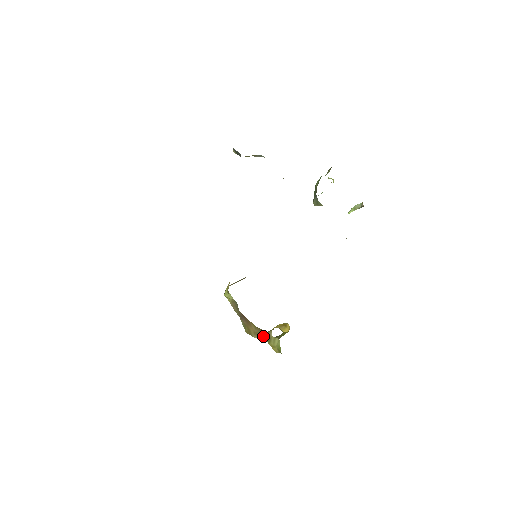
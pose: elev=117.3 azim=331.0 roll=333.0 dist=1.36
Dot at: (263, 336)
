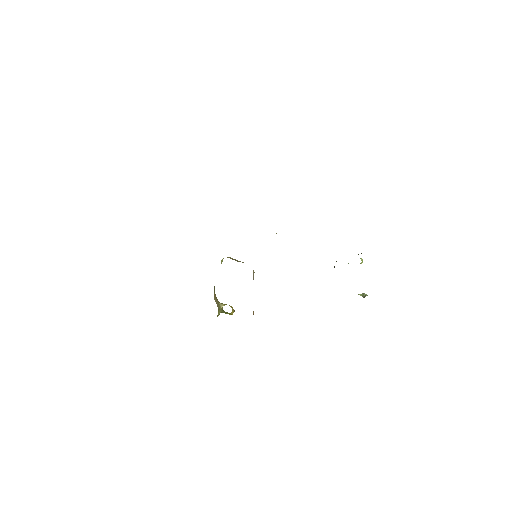
Dot at: (217, 302)
